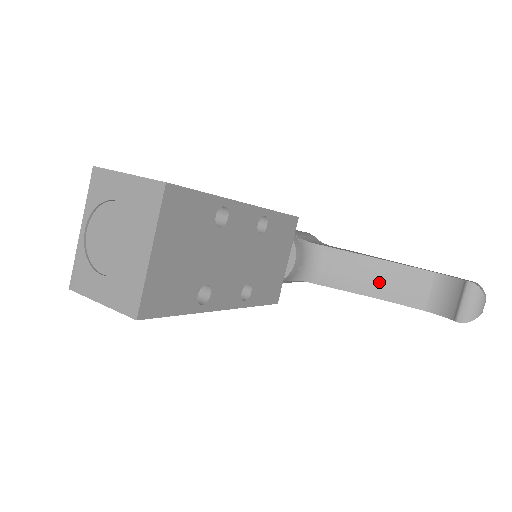
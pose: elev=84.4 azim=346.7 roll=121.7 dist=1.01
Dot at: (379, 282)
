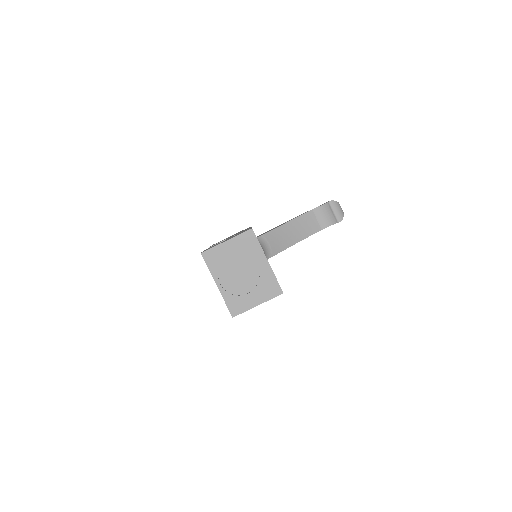
Dot at: (295, 233)
